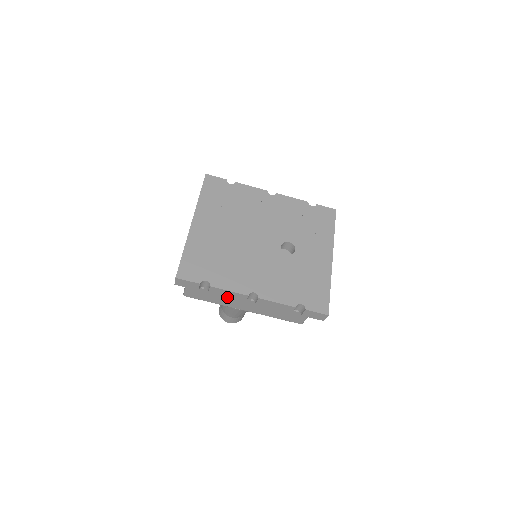
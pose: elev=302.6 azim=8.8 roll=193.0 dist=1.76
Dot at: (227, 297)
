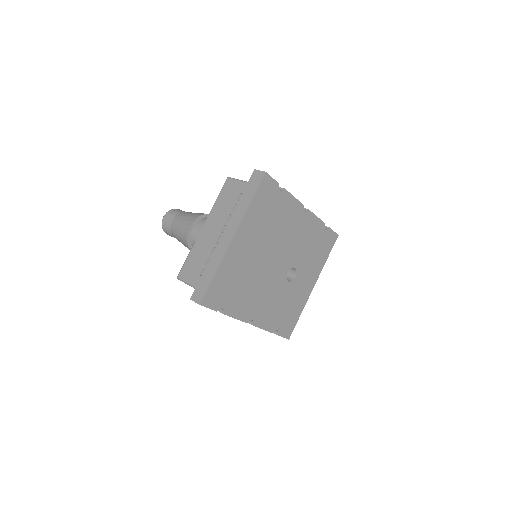
Dot at: occluded
